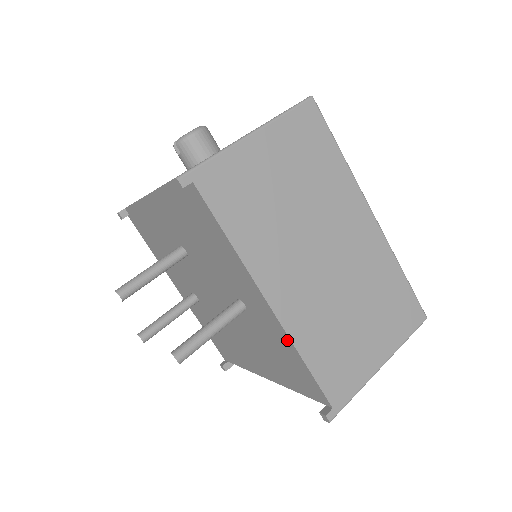
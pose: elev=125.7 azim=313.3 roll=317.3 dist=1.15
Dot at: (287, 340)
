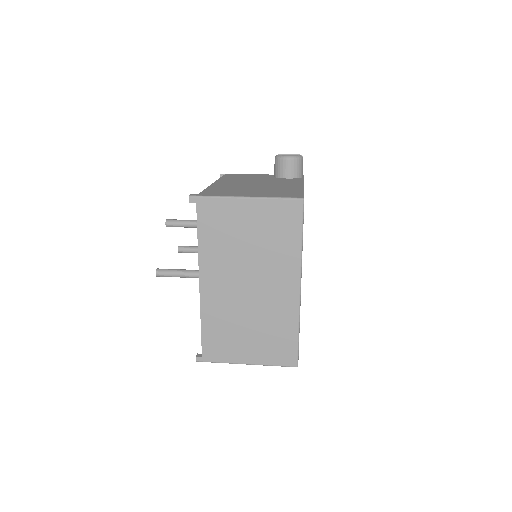
Dot at: (201, 308)
